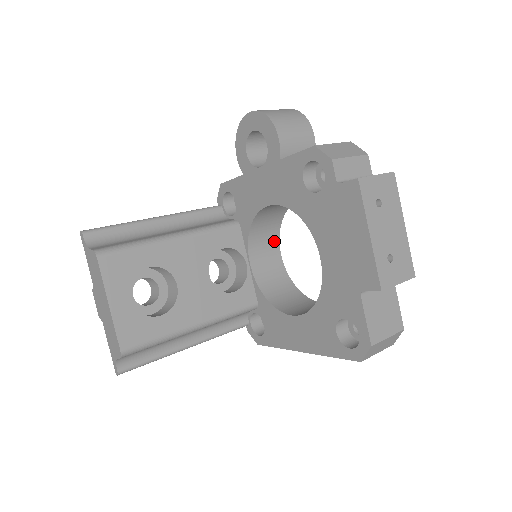
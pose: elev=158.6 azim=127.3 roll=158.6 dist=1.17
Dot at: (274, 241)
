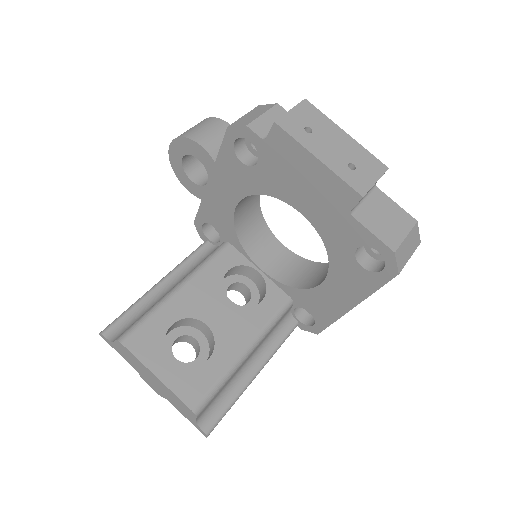
Dot at: (269, 237)
